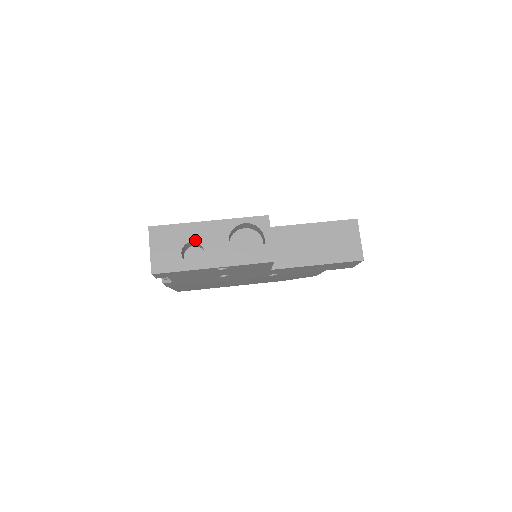
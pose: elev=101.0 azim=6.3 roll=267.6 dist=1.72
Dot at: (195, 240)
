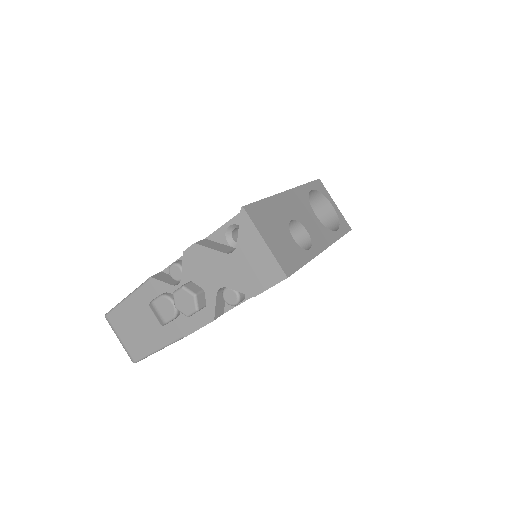
Dot at: (292, 217)
